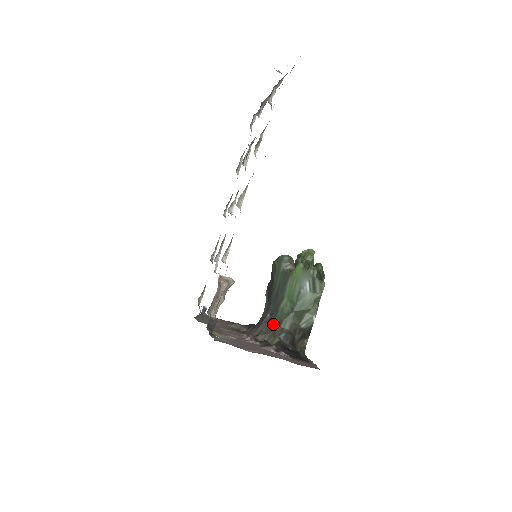
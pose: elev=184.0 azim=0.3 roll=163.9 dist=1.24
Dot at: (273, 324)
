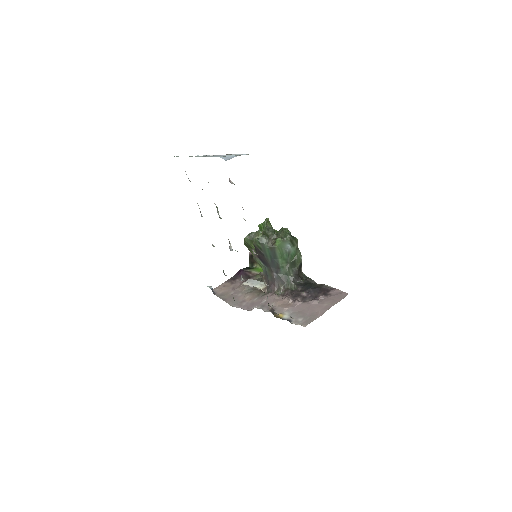
Dot at: (283, 277)
